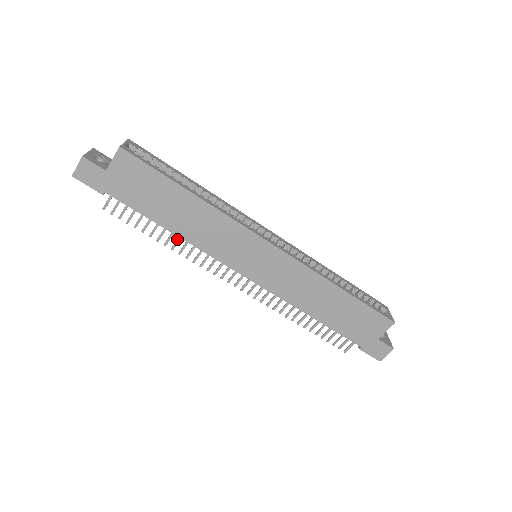
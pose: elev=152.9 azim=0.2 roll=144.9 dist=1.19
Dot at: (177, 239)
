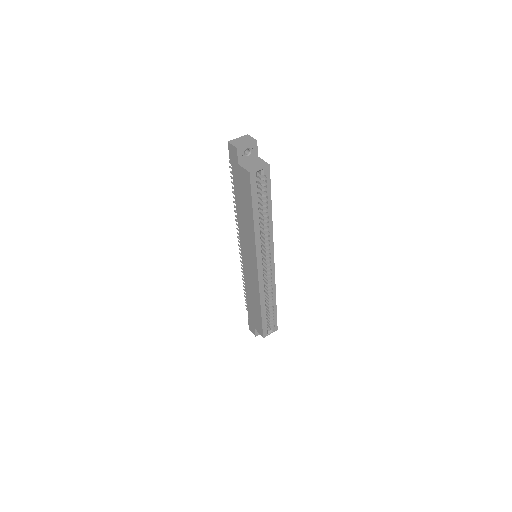
Dot at: occluded
